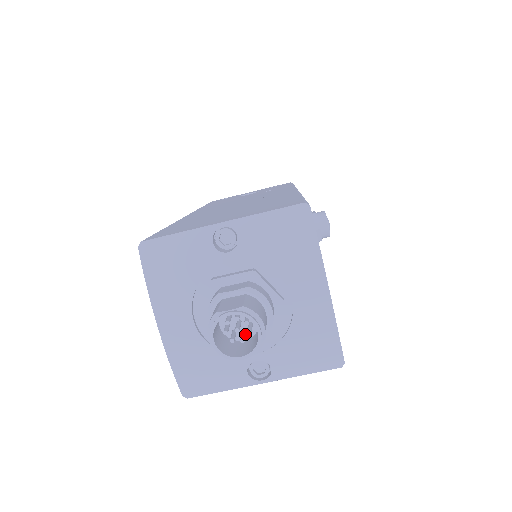
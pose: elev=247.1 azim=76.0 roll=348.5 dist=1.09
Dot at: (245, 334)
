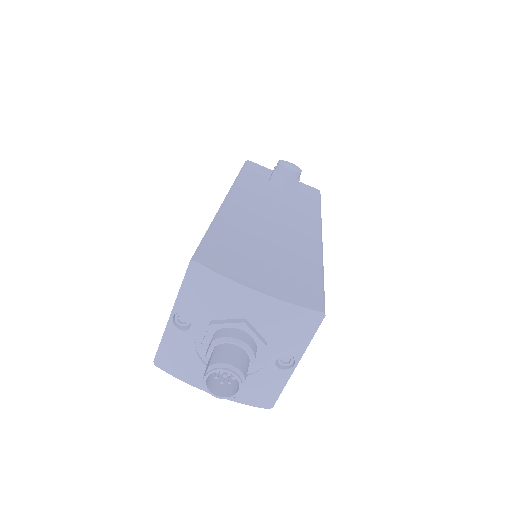
Dot at: occluded
